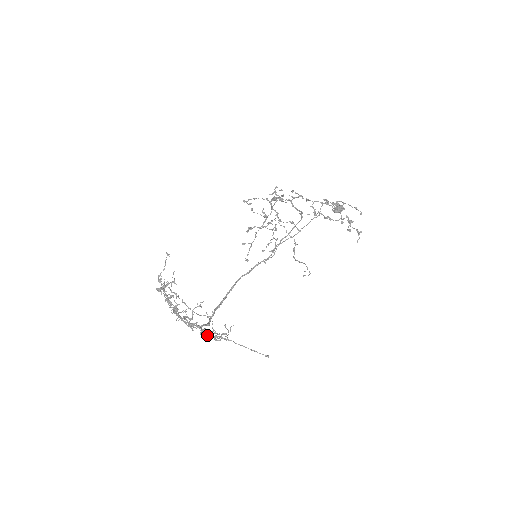
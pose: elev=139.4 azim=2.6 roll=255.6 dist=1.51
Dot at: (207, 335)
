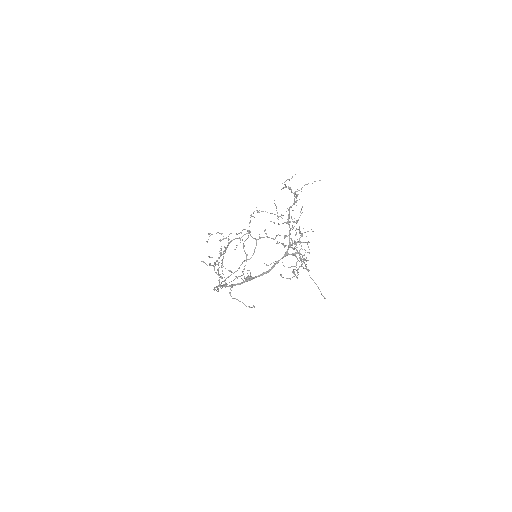
Dot at: (304, 254)
